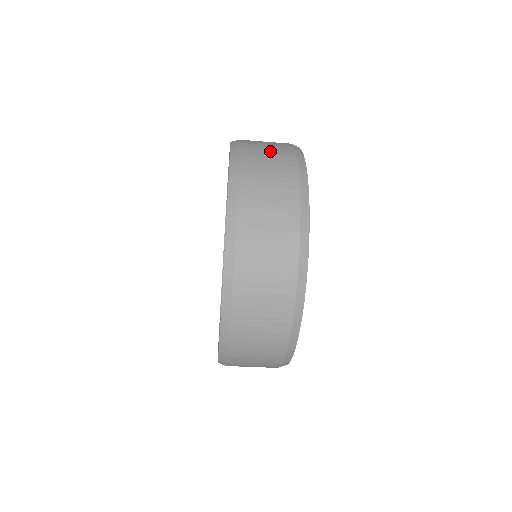
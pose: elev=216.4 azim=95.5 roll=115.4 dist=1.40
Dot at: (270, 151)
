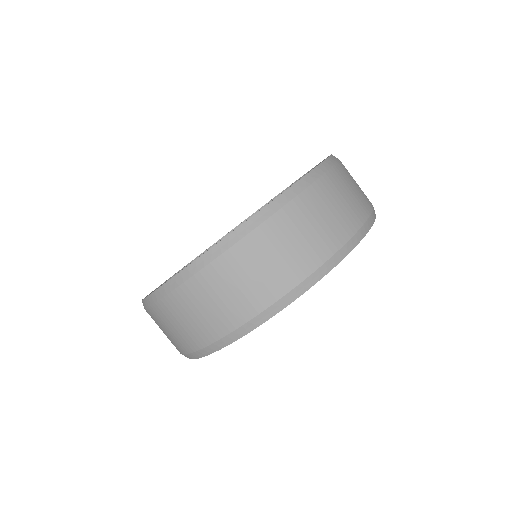
Dot at: (346, 201)
